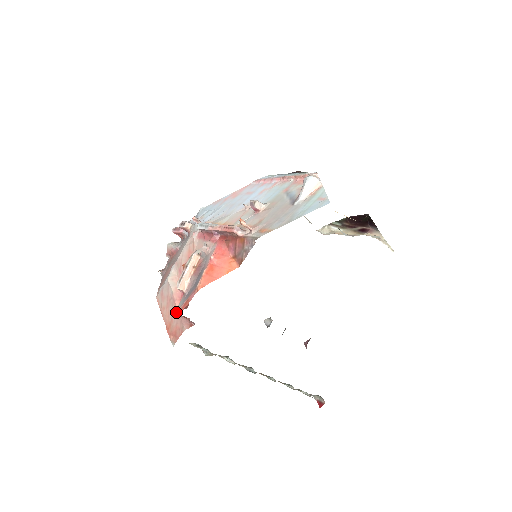
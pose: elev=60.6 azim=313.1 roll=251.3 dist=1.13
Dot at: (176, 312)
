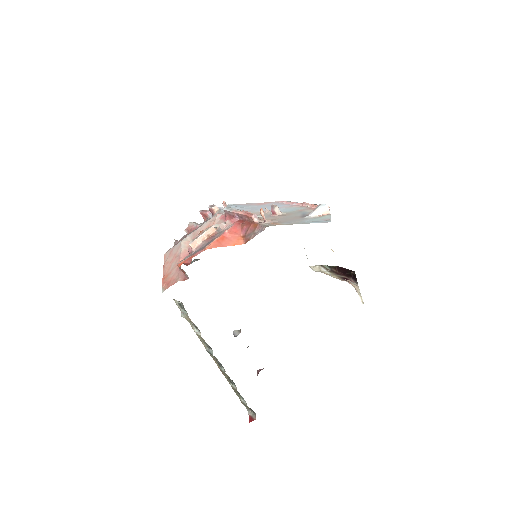
Dot at: (179, 262)
